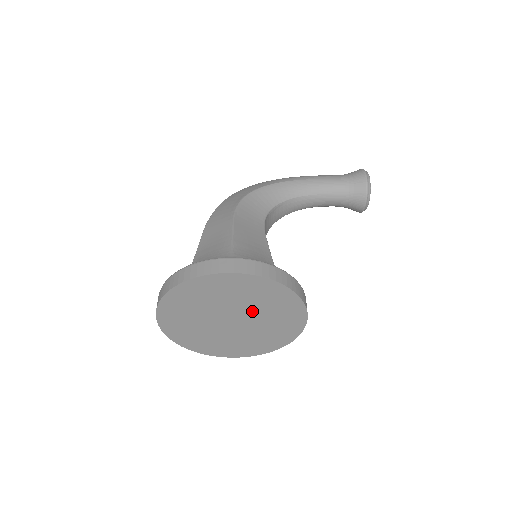
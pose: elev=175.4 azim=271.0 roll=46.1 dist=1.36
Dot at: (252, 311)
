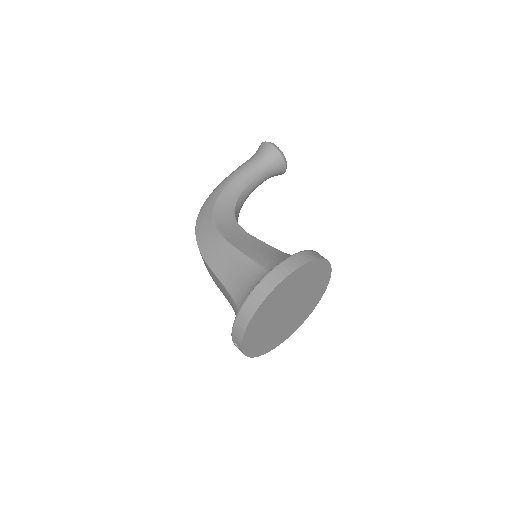
Dot at: (300, 293)
